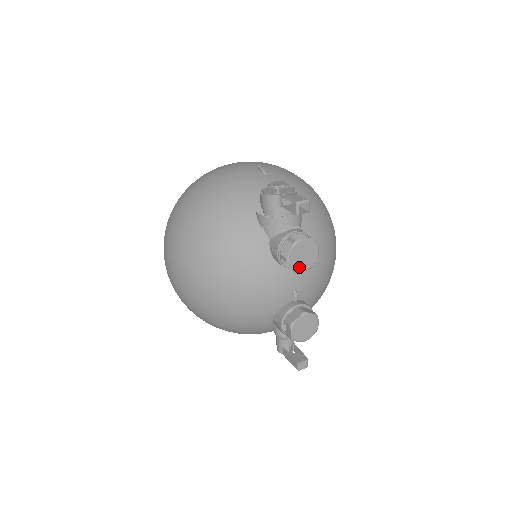
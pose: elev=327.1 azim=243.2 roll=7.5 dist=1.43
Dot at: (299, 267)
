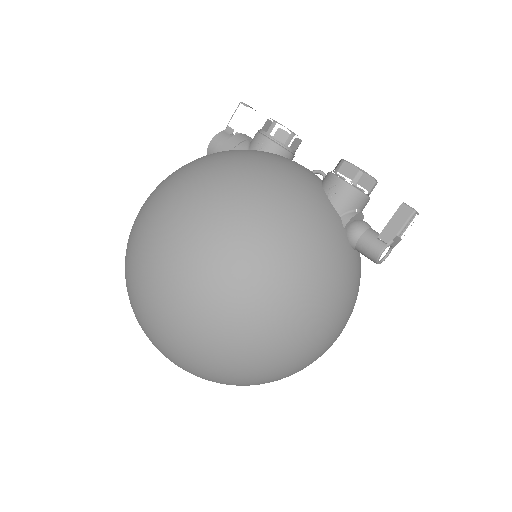
Dot at: (291, 132)
